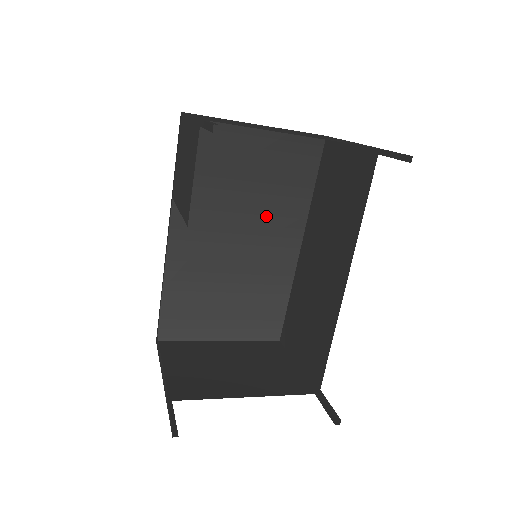
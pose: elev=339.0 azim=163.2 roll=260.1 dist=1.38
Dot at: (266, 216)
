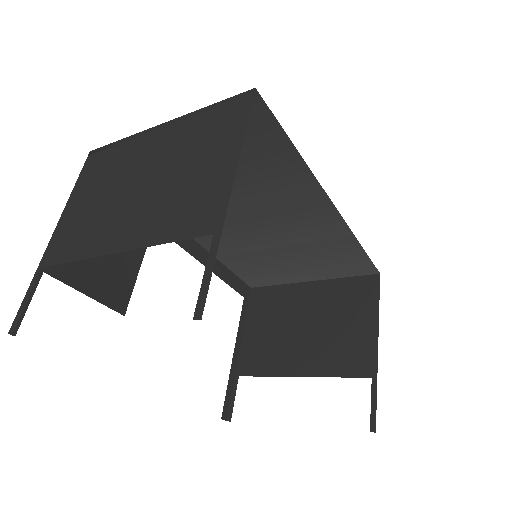
Dot at: (260, 194)
